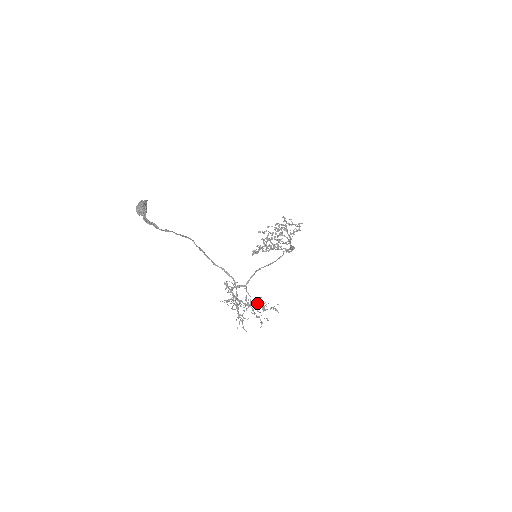
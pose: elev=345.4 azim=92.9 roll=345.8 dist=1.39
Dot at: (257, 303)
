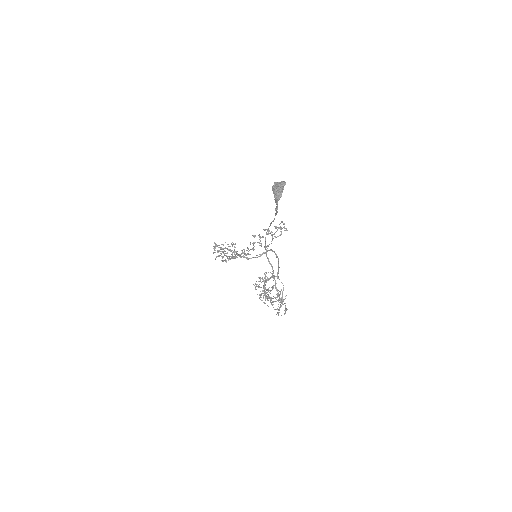
Dot at: occluded
